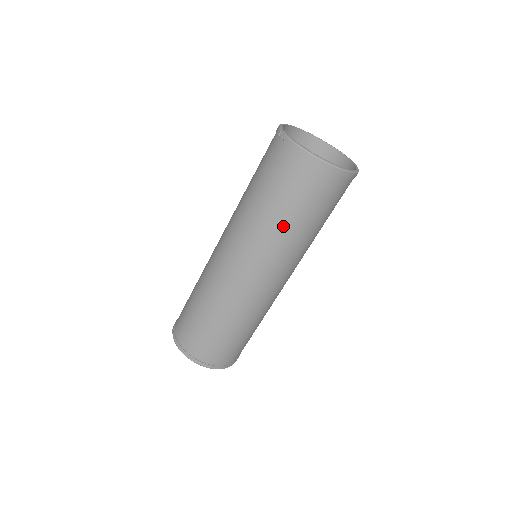
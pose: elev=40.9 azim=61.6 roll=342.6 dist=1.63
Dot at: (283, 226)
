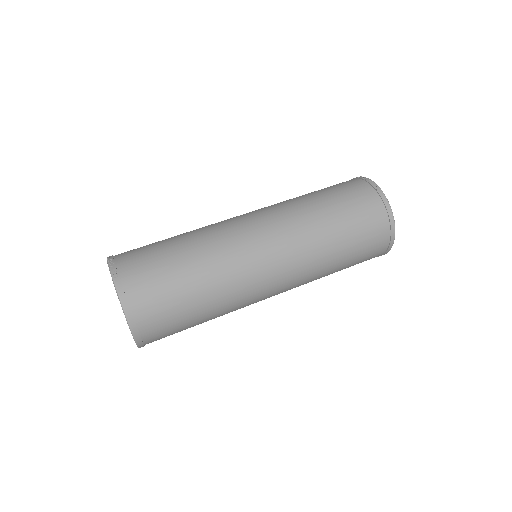
Dot at: (332, 250)
